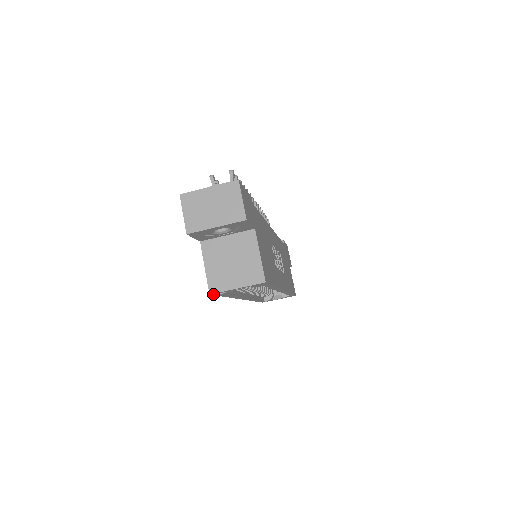
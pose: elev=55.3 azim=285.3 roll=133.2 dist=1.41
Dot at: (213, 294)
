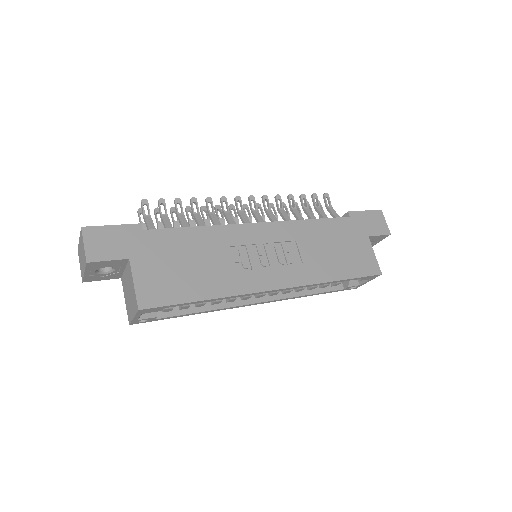
Dot at: (137, 323)
